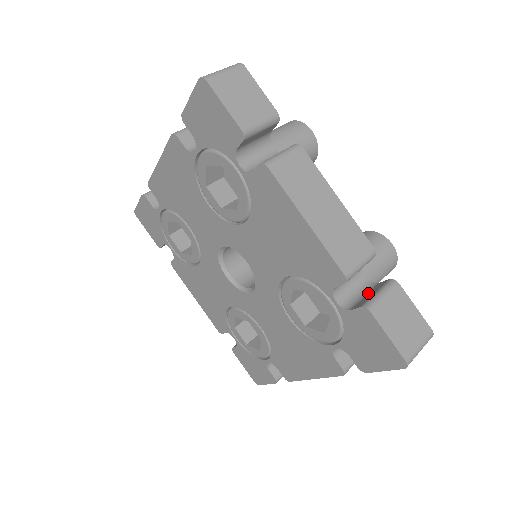
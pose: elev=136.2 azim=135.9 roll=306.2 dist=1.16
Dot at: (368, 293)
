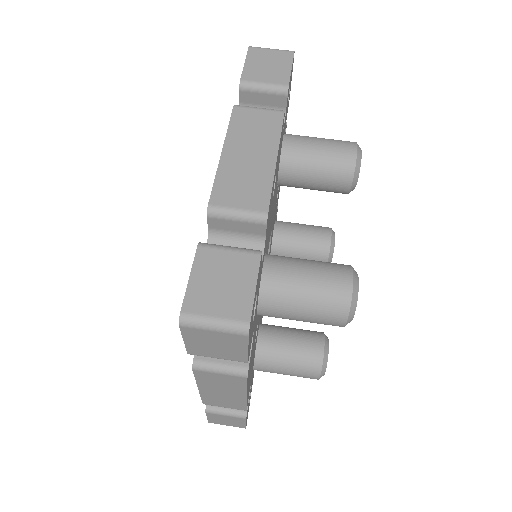
Dot at: occluded
